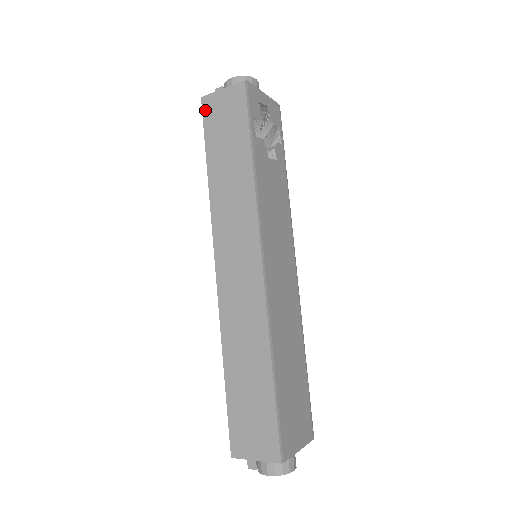
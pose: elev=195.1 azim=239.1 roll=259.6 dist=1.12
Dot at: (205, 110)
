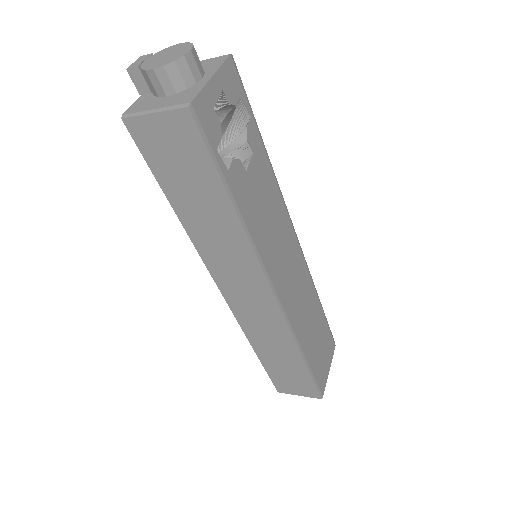
Dot at: (137, 138)
